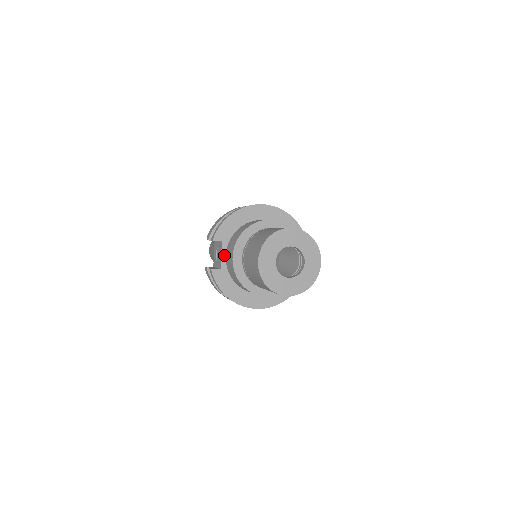
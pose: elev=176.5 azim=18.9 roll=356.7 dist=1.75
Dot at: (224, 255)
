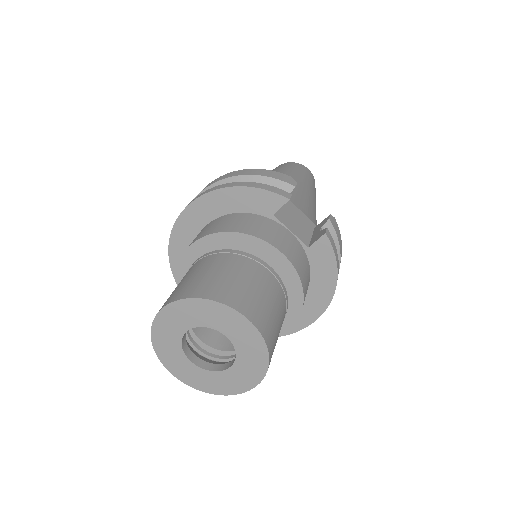
Dot at: occluded
